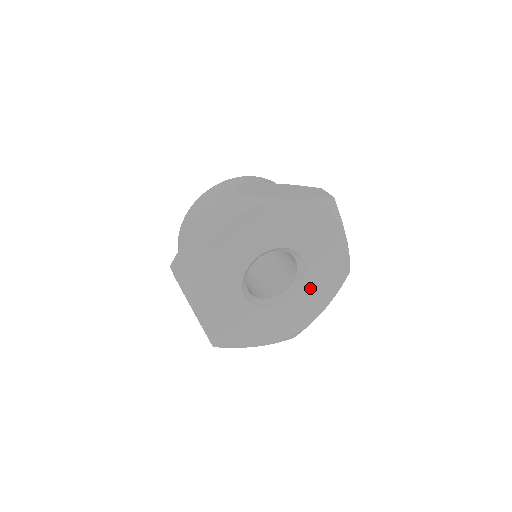
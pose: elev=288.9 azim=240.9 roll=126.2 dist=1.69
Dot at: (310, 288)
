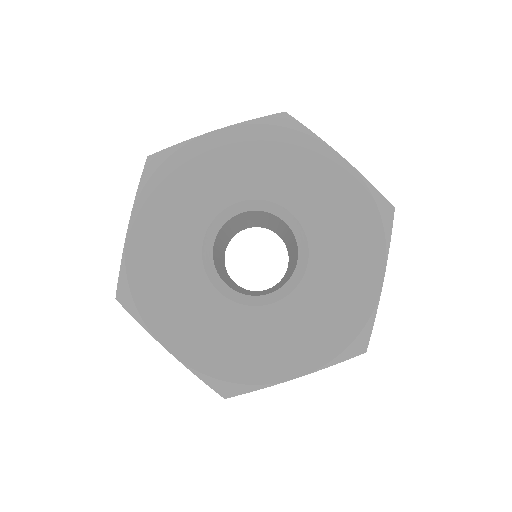
Dot at: (329, 251)
